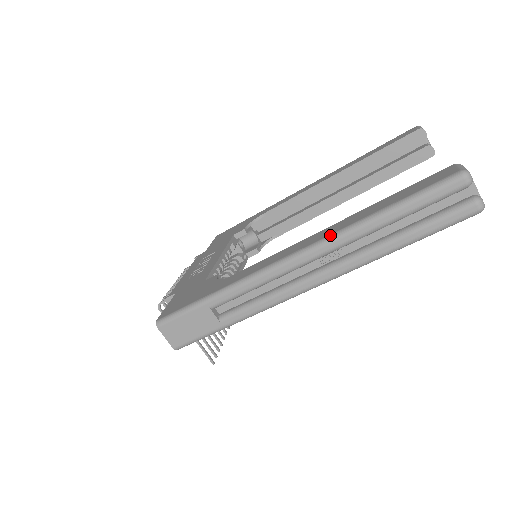
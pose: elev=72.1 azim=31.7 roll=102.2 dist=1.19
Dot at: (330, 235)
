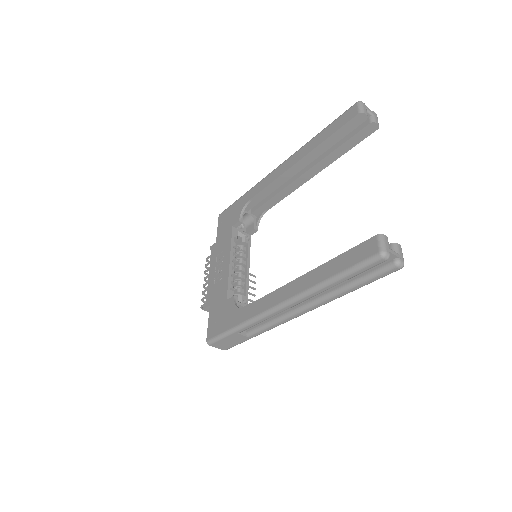
Dot at: (301, 293)
